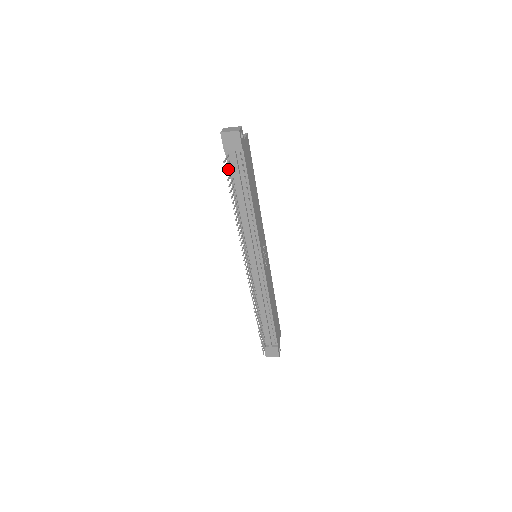
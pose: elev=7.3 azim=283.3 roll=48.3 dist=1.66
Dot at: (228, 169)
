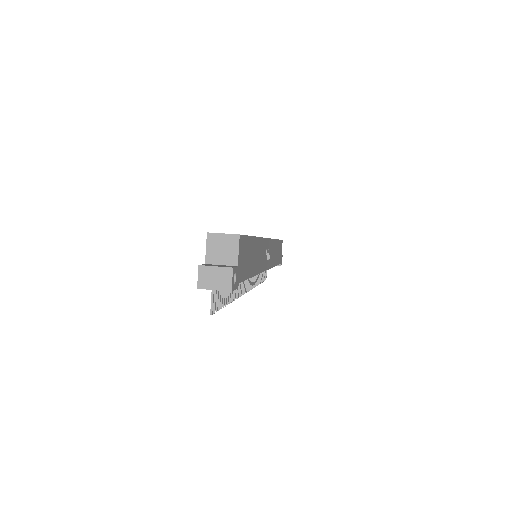
Dot at: (216, 293)
